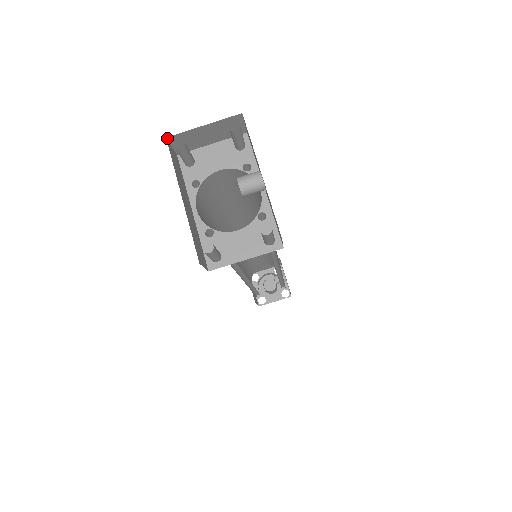
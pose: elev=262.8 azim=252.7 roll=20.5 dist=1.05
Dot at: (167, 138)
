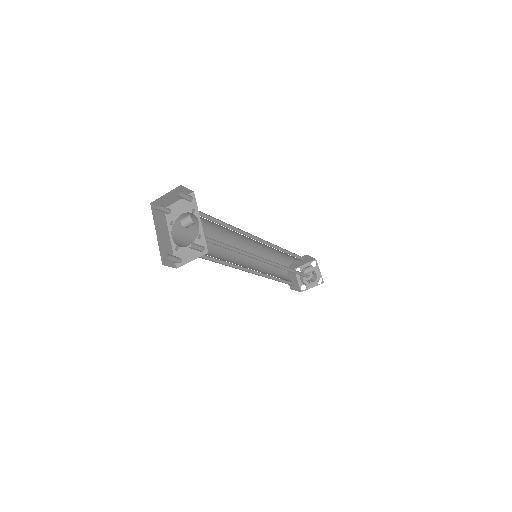
Dot at: (151, 203)
